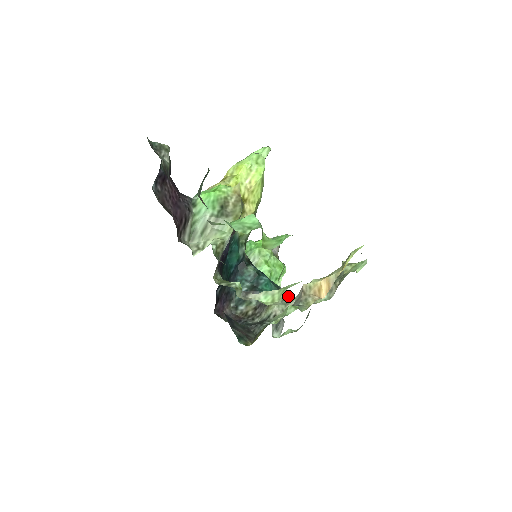
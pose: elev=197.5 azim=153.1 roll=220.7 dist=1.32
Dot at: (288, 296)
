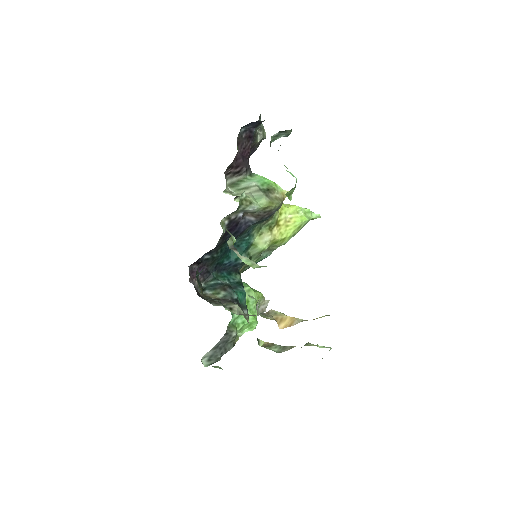
Dot at: occluded
